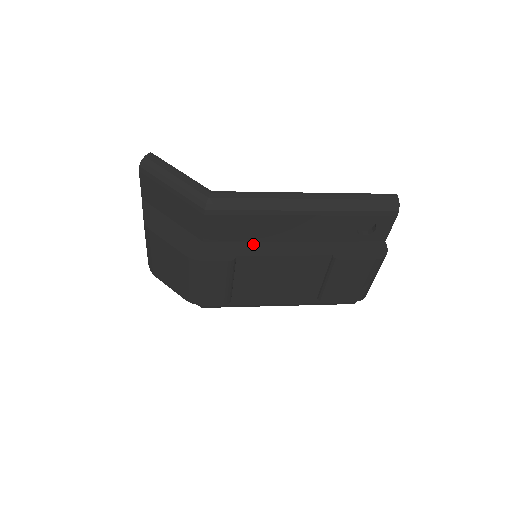
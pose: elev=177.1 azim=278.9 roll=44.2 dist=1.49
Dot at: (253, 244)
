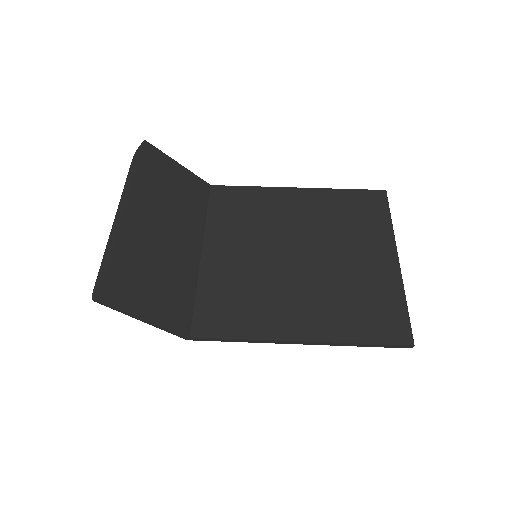
Dot at: occluded
